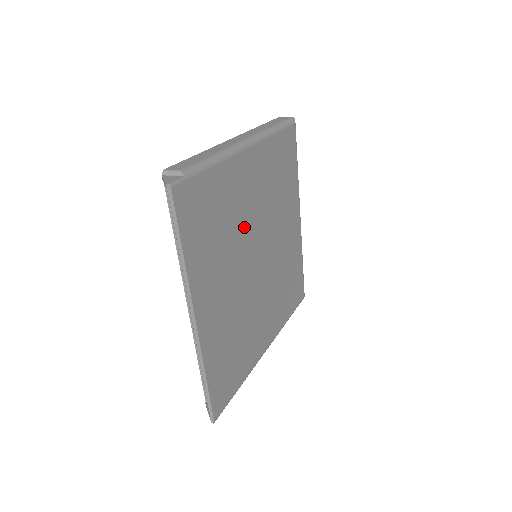
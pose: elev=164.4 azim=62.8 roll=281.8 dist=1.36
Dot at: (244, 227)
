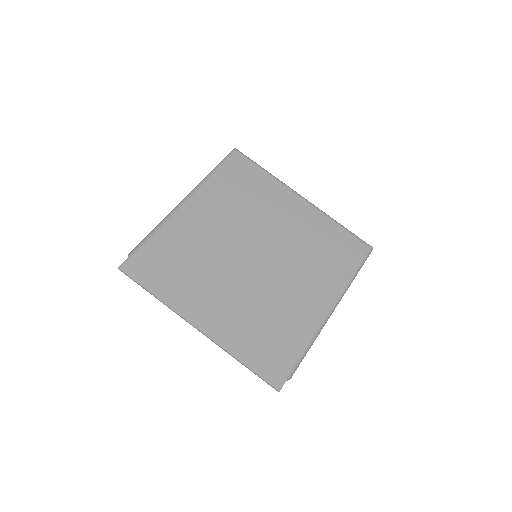
Dot at: (217, 248)
